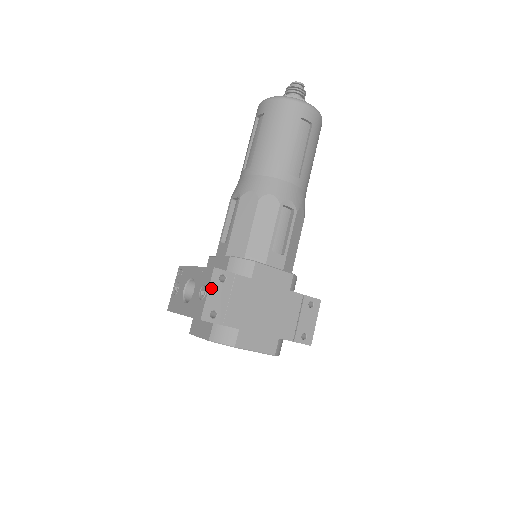
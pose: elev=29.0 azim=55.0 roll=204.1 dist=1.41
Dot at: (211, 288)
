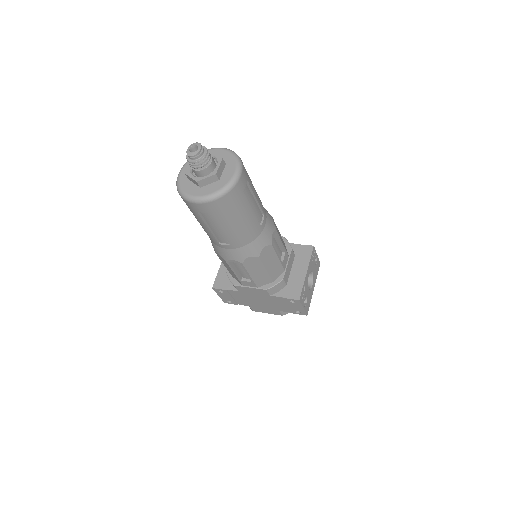
Dot at: (218, 294)
